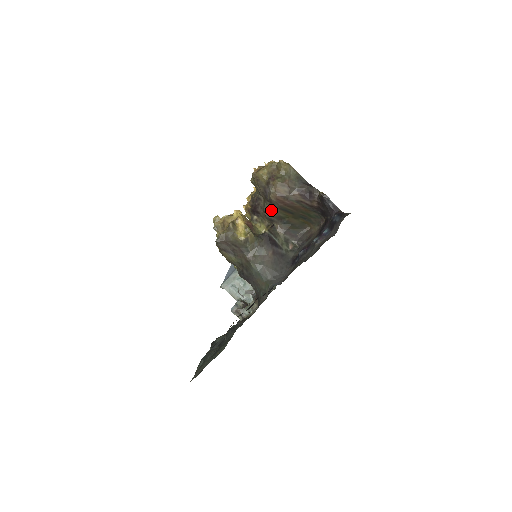
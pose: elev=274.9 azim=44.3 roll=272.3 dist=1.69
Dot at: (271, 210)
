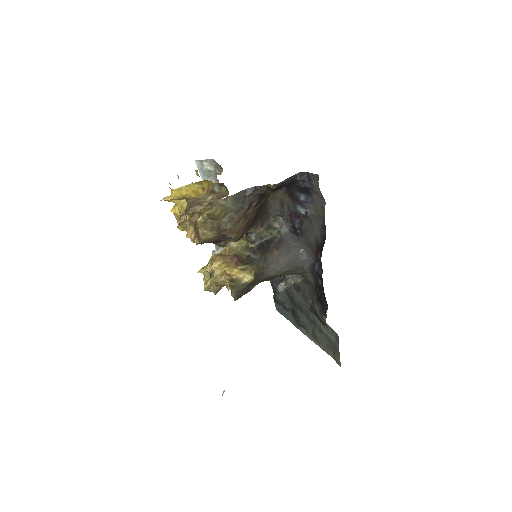
Dot at: (241, 237)
